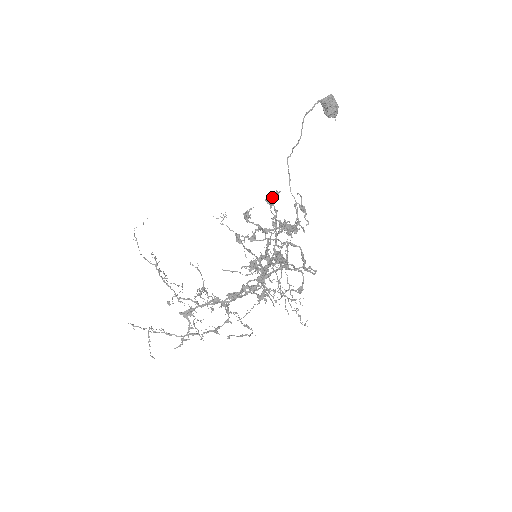
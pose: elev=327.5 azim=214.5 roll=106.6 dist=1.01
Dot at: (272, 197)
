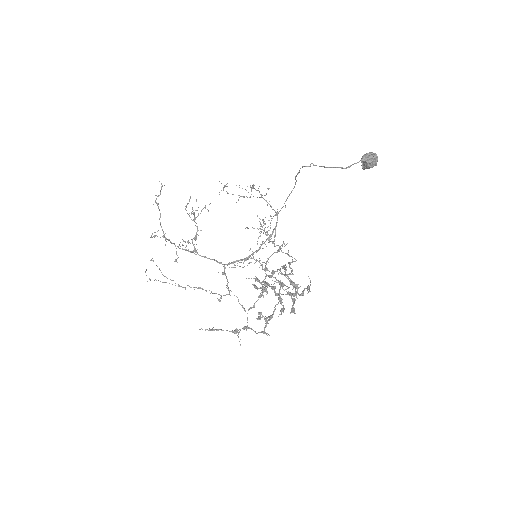
Dot at: (290, 284)
